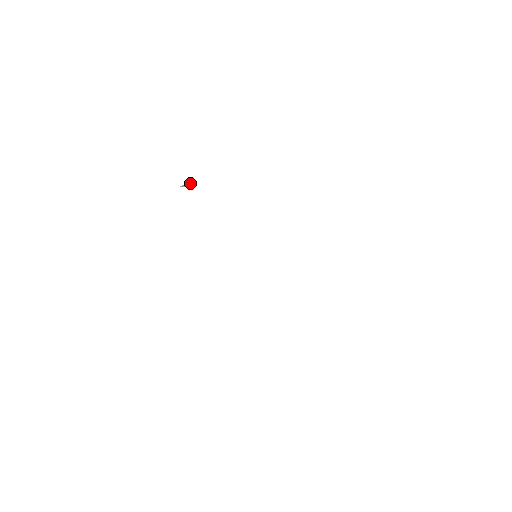
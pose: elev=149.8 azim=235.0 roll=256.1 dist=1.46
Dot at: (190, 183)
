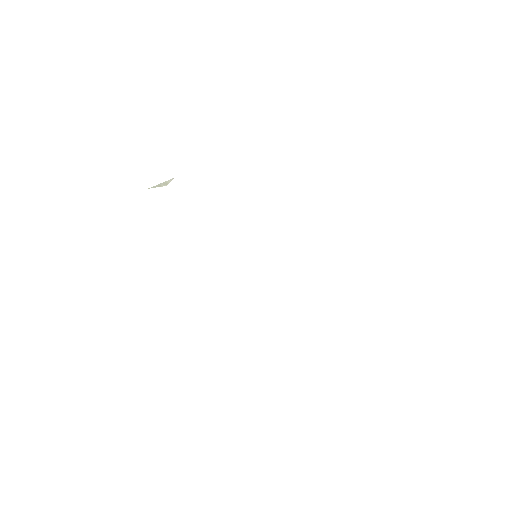
Dot at: (171, 179)
